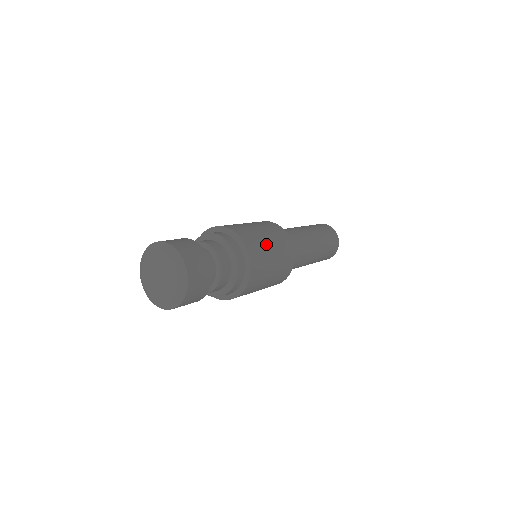
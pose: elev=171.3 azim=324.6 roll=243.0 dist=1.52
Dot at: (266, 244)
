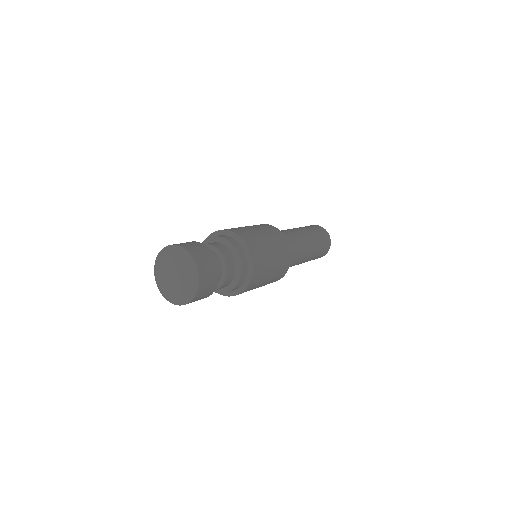
Dot at: (265, 244)
